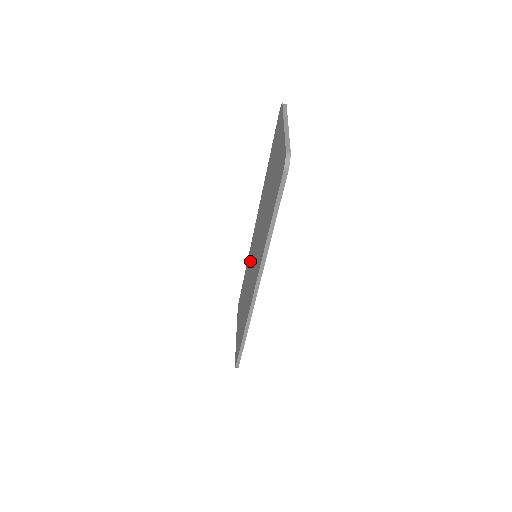
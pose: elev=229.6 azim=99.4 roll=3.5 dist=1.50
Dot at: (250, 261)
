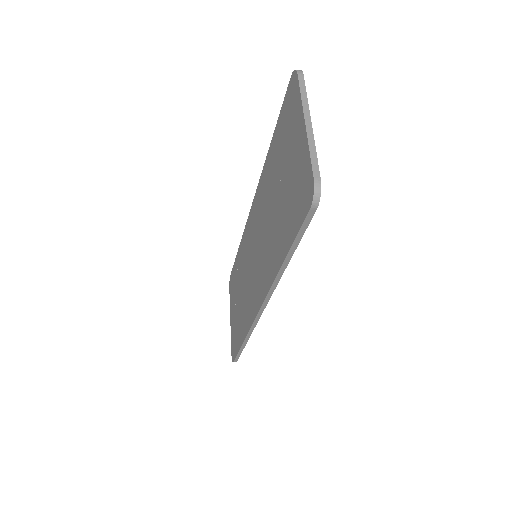
Dot at: (246, 251)
